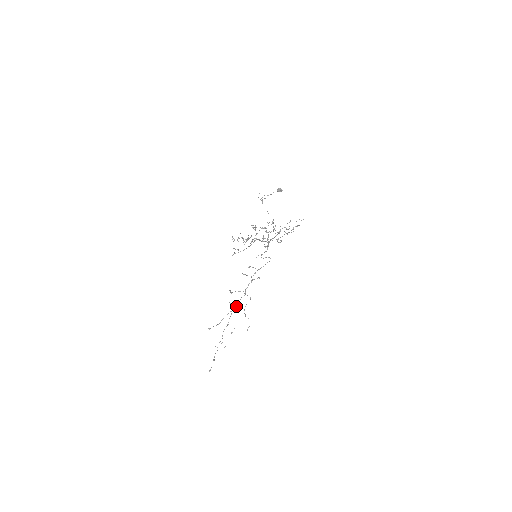
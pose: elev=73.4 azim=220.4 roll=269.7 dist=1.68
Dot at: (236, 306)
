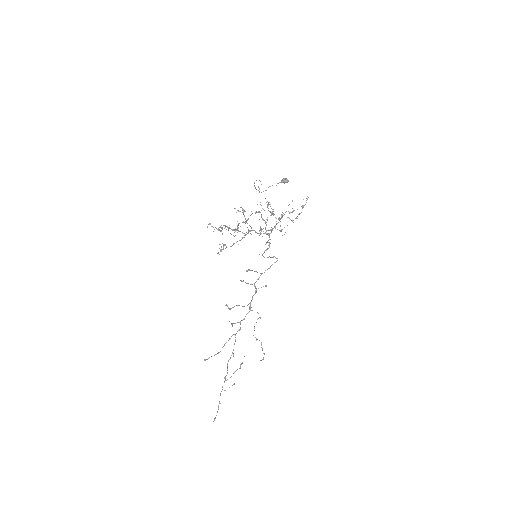
Dot at: (240, 327)
